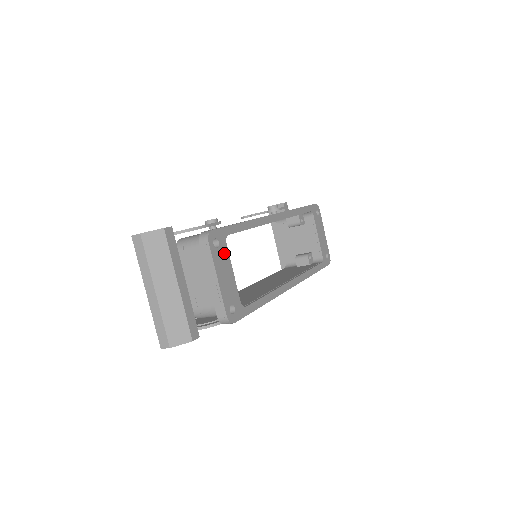
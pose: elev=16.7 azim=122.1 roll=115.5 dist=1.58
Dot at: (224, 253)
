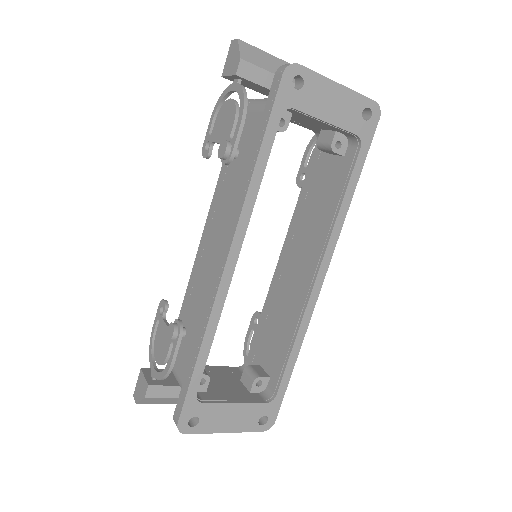
Dot at: (210, 411)
